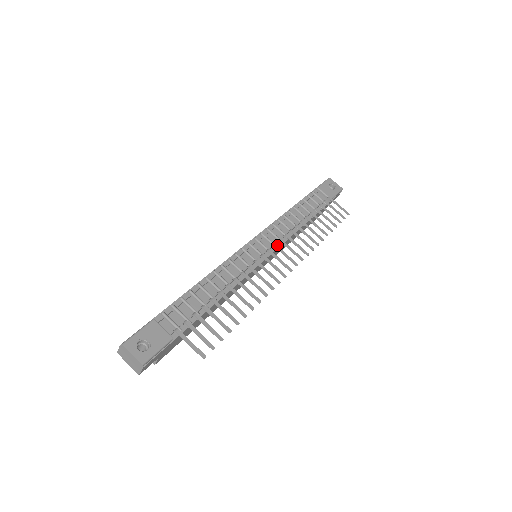
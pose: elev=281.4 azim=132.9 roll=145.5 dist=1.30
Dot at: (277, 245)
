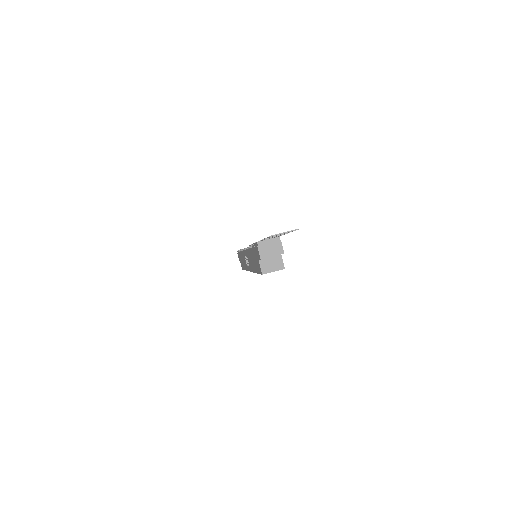
Dot at: occluded
